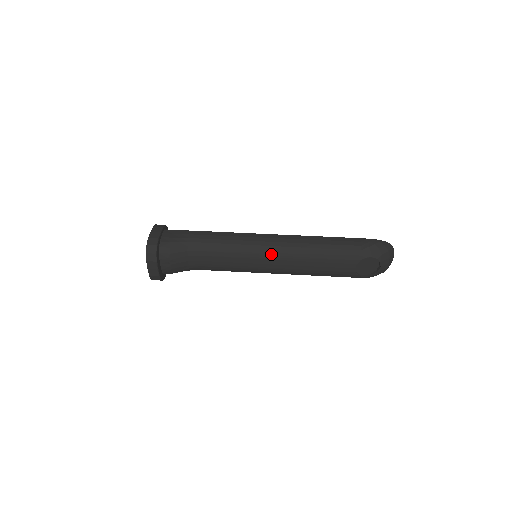
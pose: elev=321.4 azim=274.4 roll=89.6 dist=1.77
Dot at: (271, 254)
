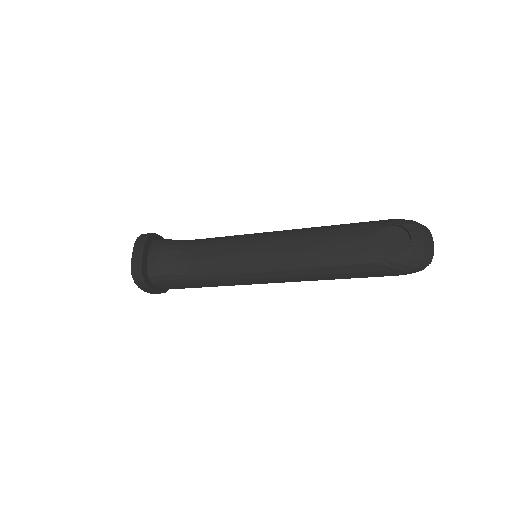
Dot at: (270, 237)
